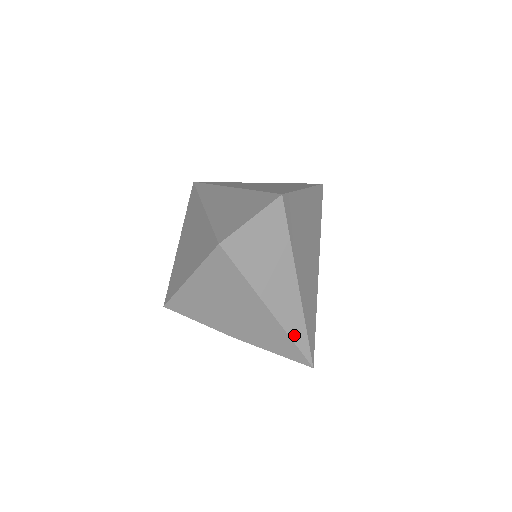
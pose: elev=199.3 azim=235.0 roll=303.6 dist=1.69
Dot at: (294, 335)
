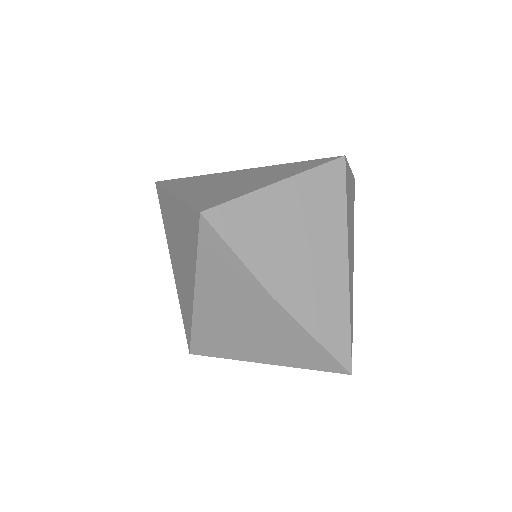
Dot at: (350, 313)
